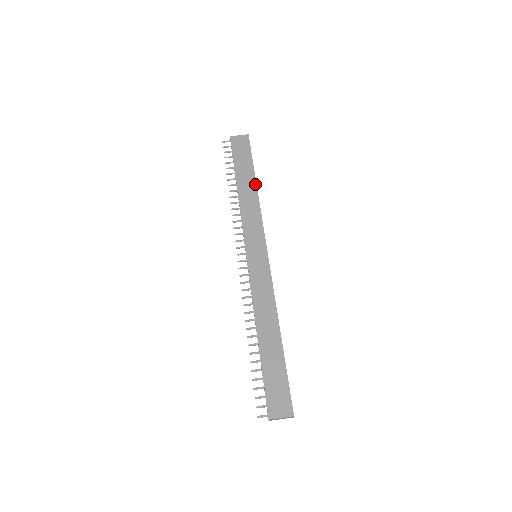
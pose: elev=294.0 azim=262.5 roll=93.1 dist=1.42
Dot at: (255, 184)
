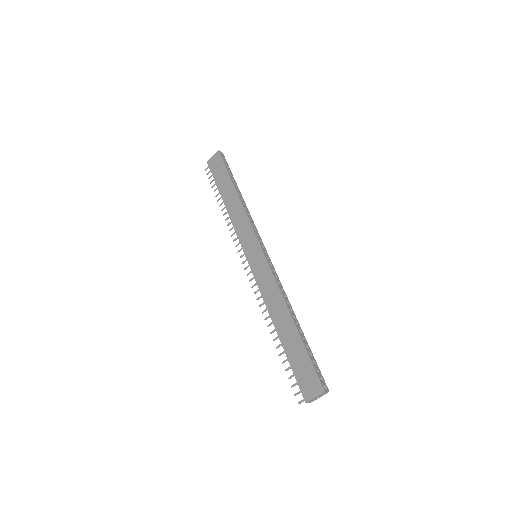
Dot at: (235, 192)
